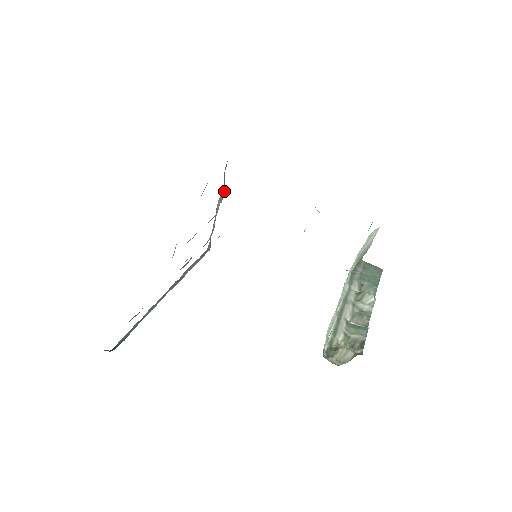
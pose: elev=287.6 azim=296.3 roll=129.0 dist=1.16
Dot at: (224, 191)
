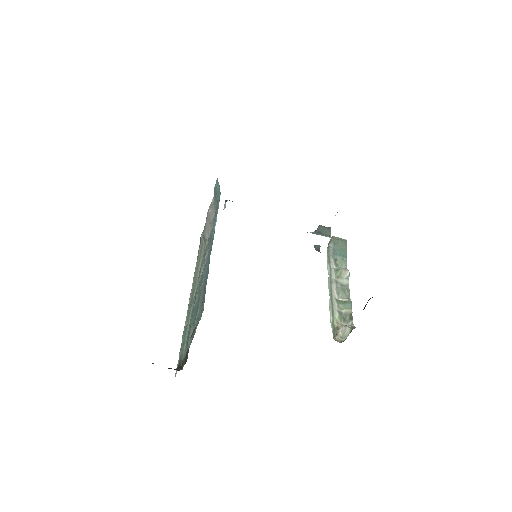
Dot at: (215, 202)
